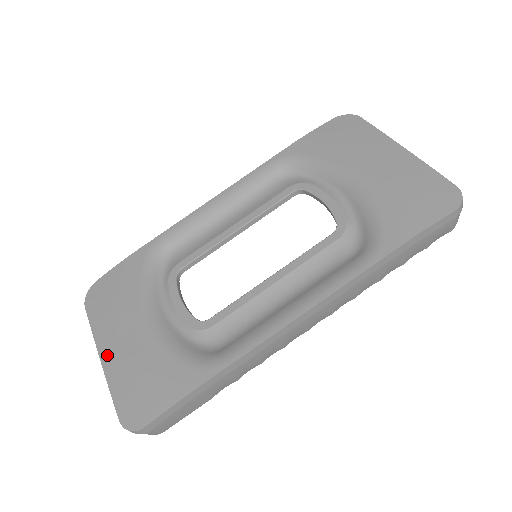
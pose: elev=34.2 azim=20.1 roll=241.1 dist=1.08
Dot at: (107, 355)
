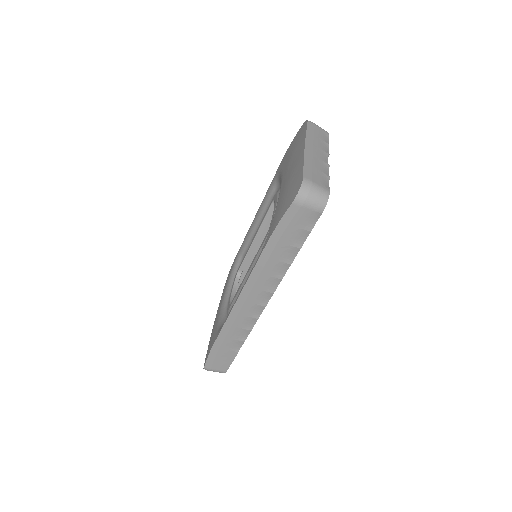
Dot at: occluded
